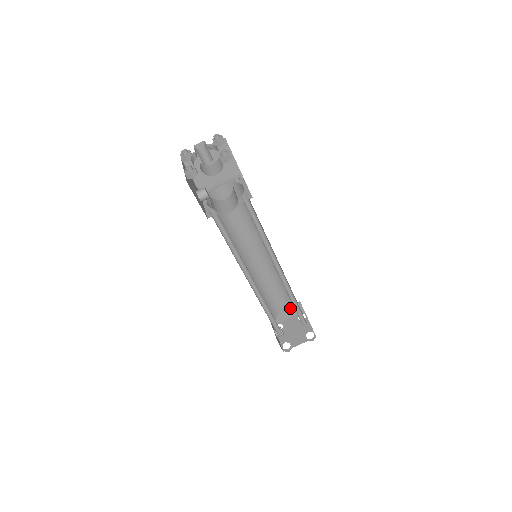
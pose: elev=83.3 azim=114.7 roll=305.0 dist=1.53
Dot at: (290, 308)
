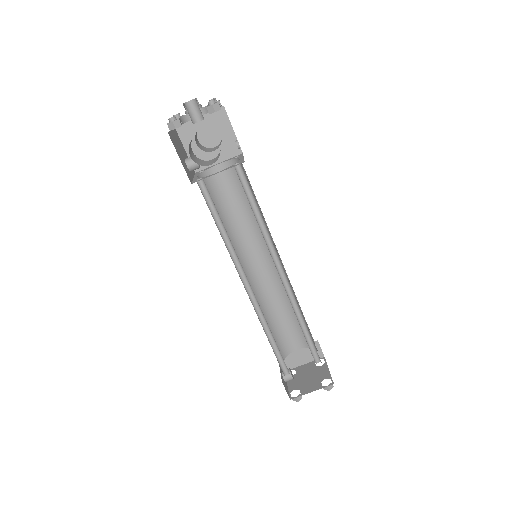
Dot at: (304, 347)
